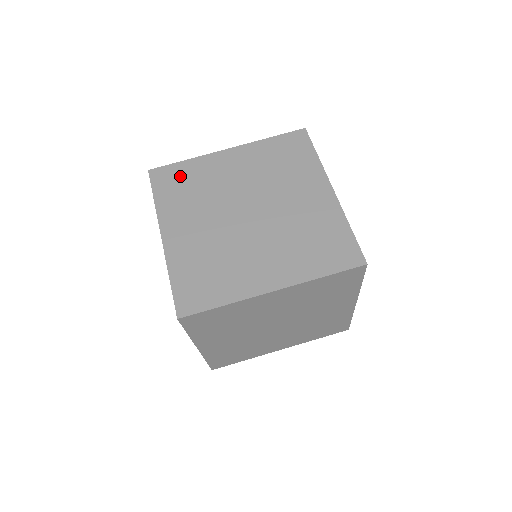
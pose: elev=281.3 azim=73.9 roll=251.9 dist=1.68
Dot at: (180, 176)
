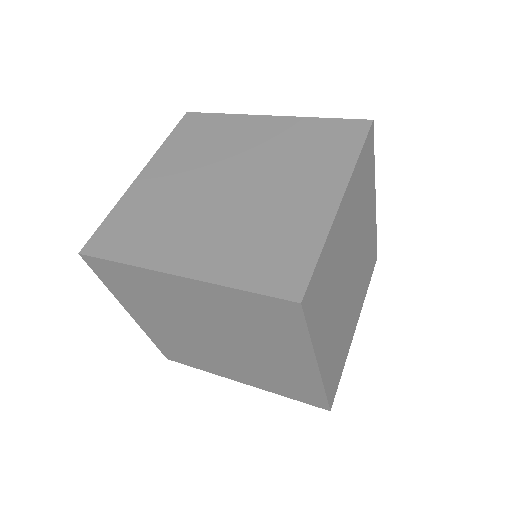
Dot at: (206, 126)
